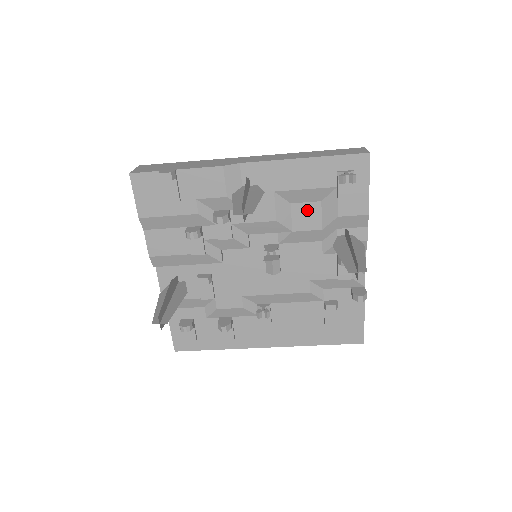
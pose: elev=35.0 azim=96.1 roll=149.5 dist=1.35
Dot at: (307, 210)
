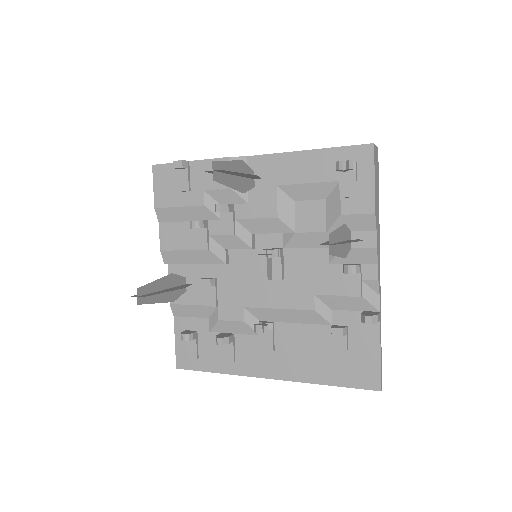
Dot at: (311, 209)
